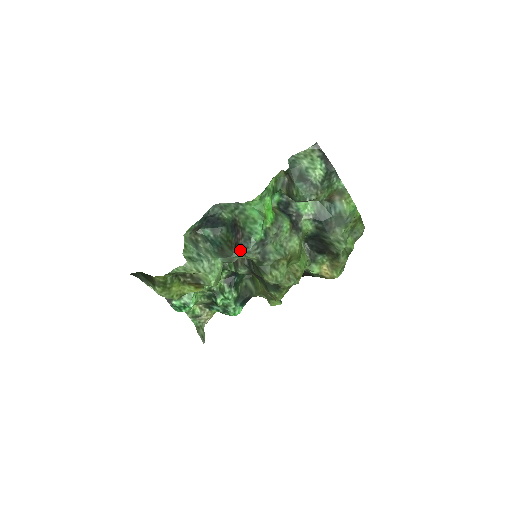
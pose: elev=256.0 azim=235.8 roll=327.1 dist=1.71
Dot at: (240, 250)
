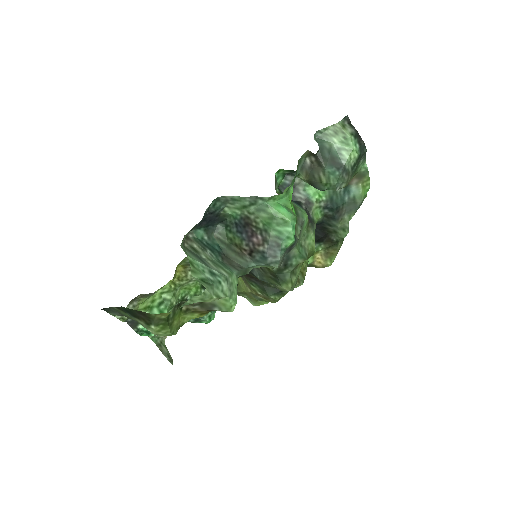
Dot at: (262, 259)
